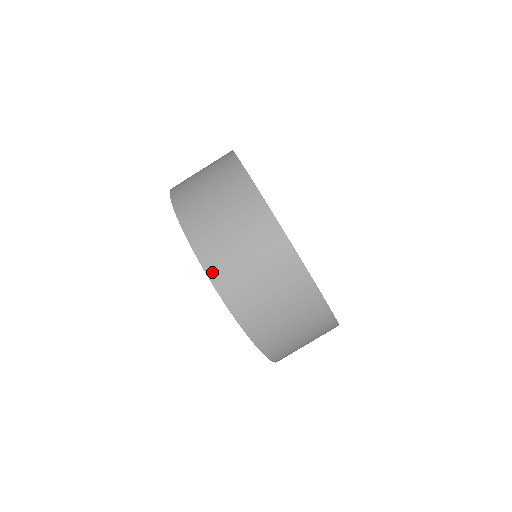
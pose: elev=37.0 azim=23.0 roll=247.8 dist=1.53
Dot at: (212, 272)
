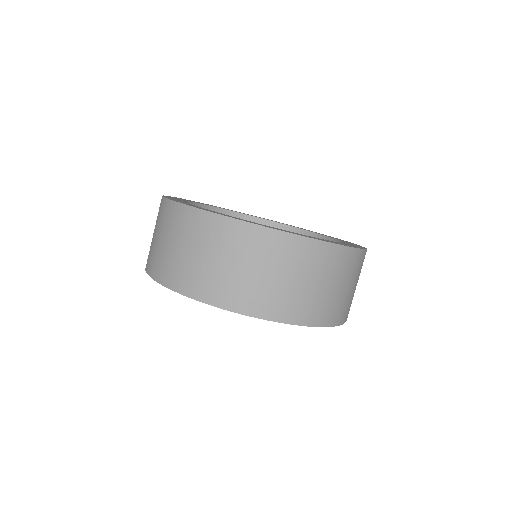
Dot at: (154, 274)
